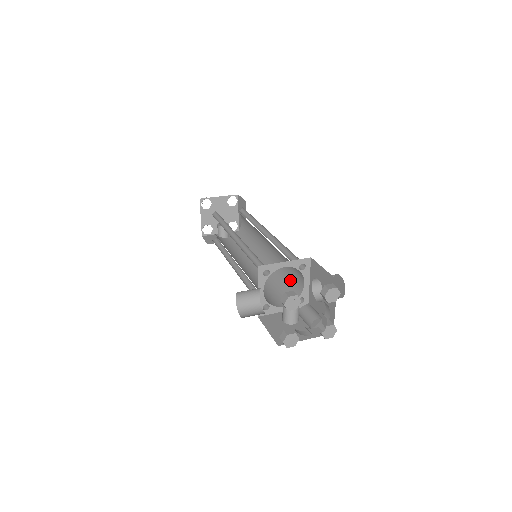
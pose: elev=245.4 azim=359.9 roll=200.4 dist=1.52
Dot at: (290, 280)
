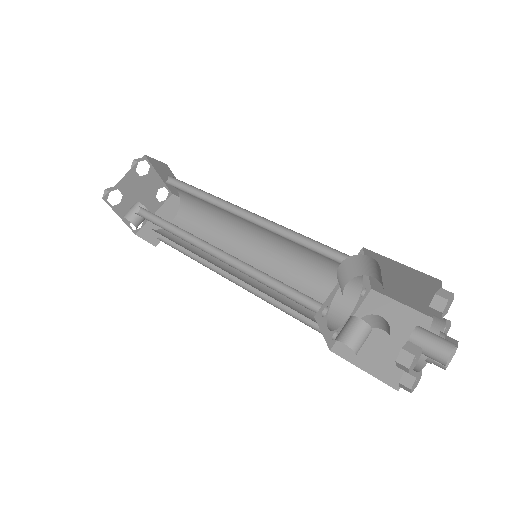
Dot at: occluded
